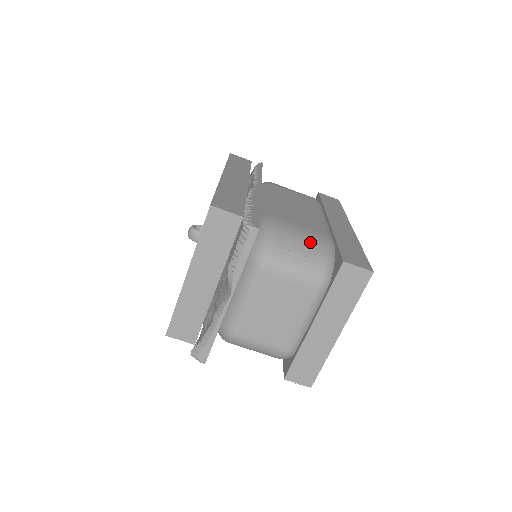
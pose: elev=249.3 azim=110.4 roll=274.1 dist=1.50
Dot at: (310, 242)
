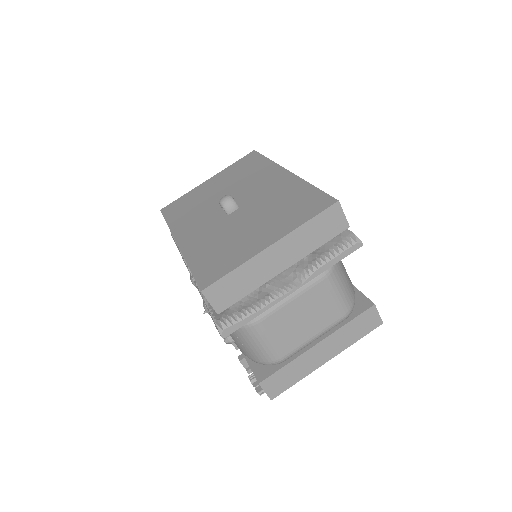
Dot at: occluded
